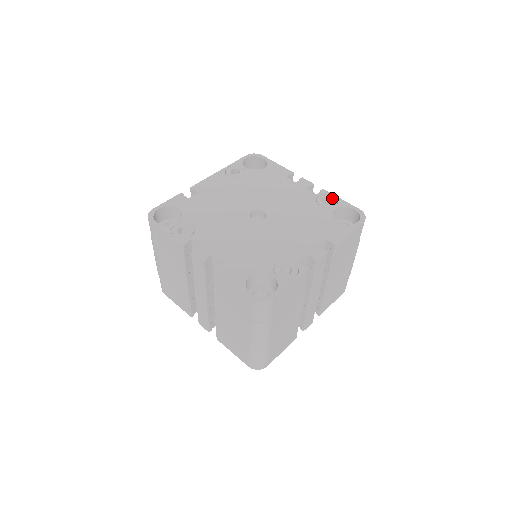
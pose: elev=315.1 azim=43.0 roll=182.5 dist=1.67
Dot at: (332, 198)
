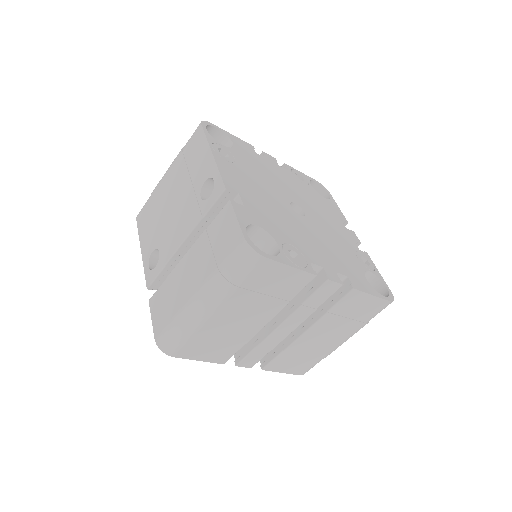
Dot at: (298, 173)
